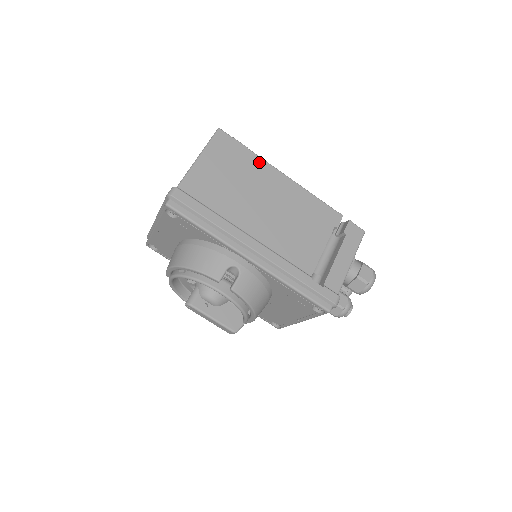
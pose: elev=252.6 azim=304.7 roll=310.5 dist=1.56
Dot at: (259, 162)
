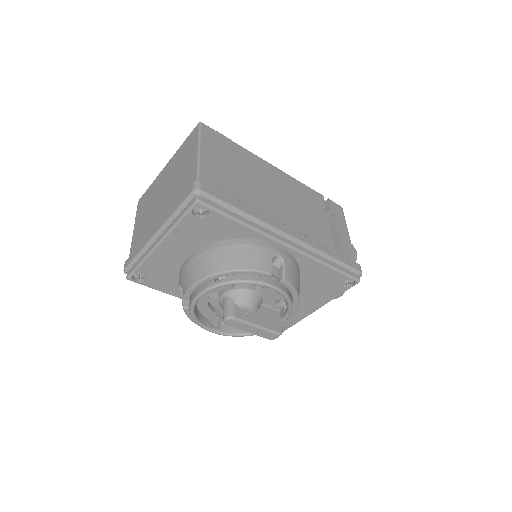
Dot at: (246, 153)
